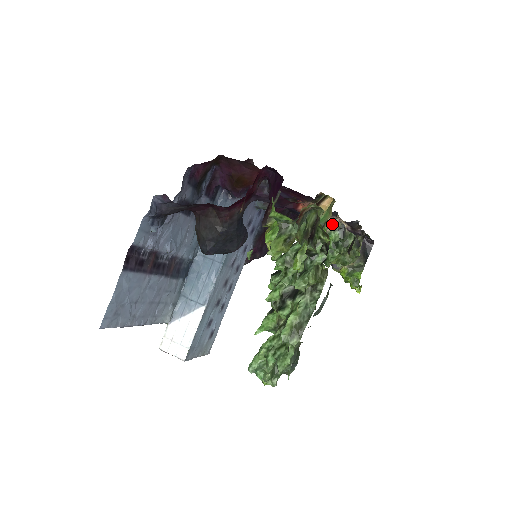
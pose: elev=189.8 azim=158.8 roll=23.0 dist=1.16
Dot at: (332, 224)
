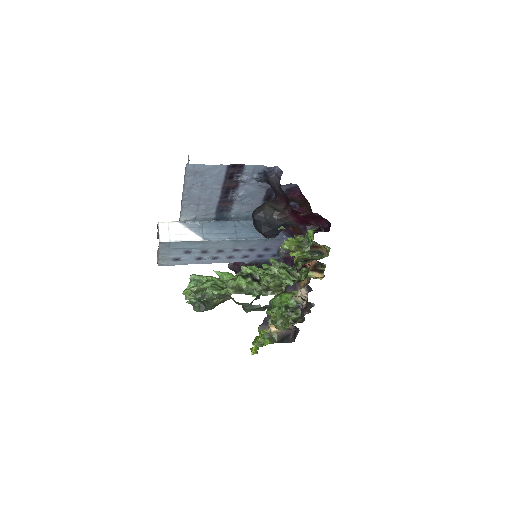
Dot at: (298, 298)
